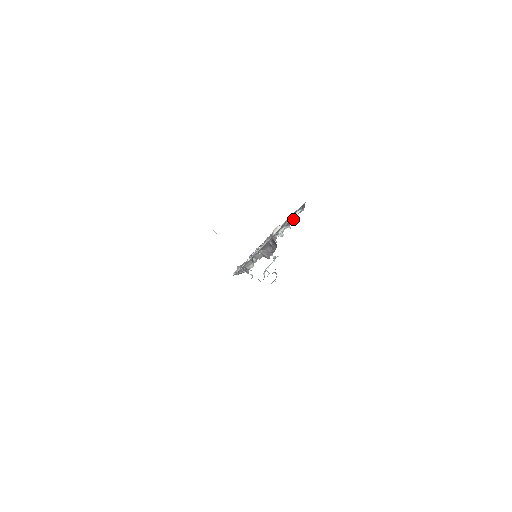
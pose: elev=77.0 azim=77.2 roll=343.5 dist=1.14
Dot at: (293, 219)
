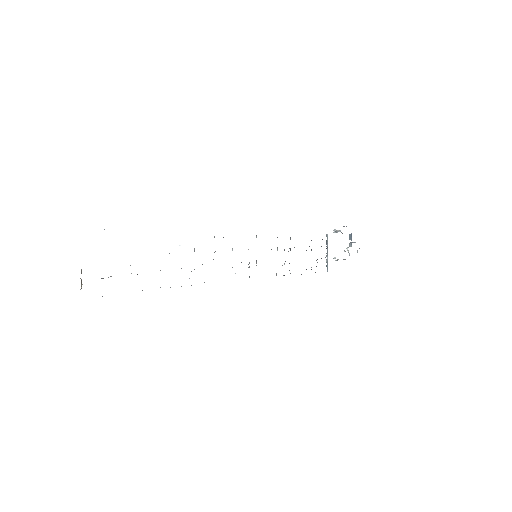
Dot at: occluded
